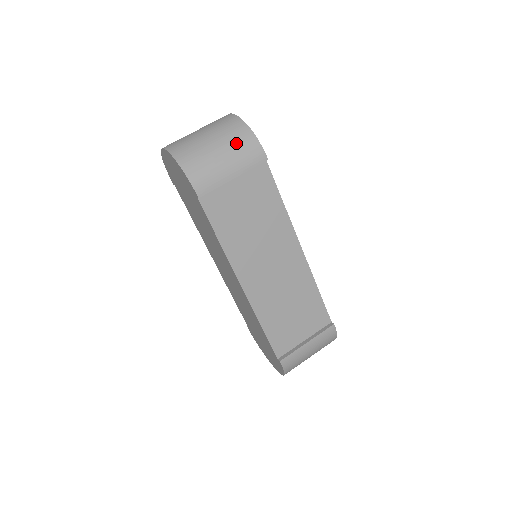
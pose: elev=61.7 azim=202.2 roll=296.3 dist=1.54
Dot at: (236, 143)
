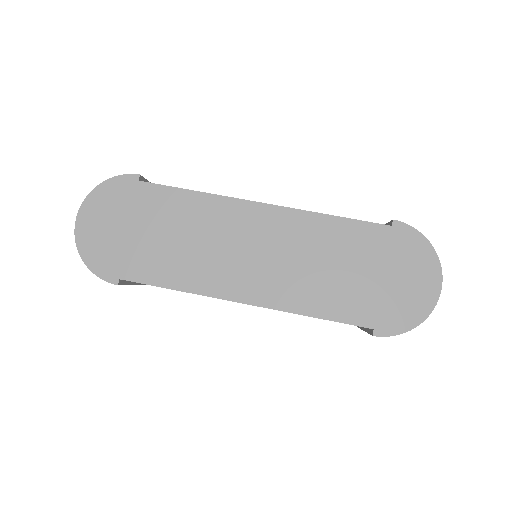
Dot at: occluded
